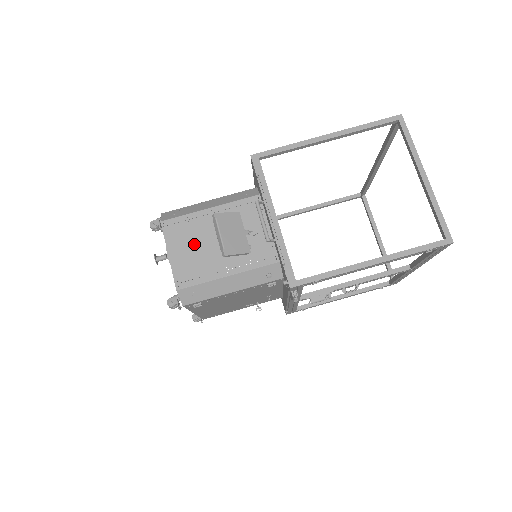
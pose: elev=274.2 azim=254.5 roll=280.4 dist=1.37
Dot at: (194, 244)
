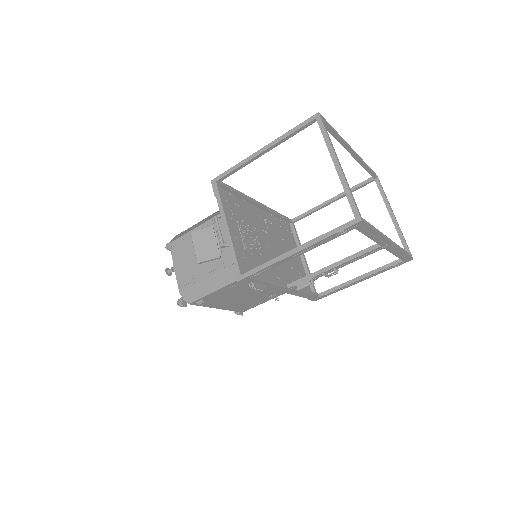
Dot at: (188, 257)
